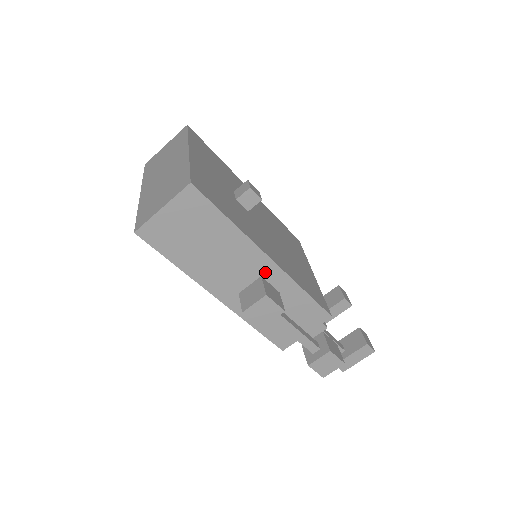
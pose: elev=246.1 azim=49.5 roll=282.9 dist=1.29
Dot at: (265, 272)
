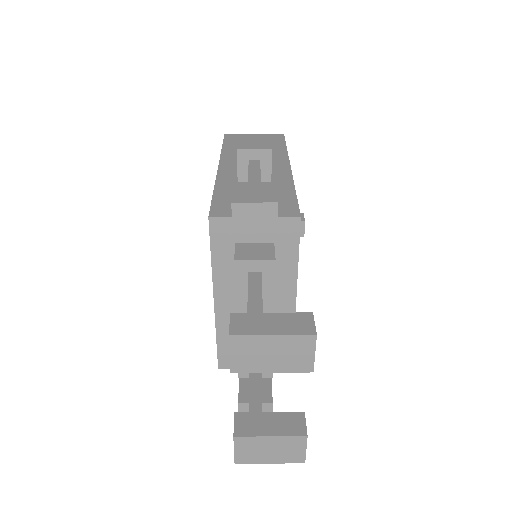
Dot at: (276, 170)
